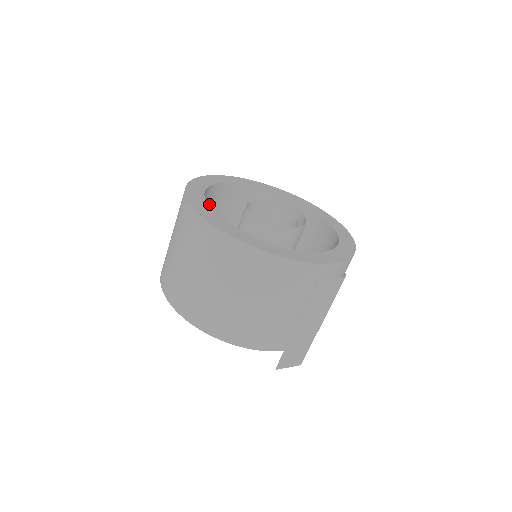
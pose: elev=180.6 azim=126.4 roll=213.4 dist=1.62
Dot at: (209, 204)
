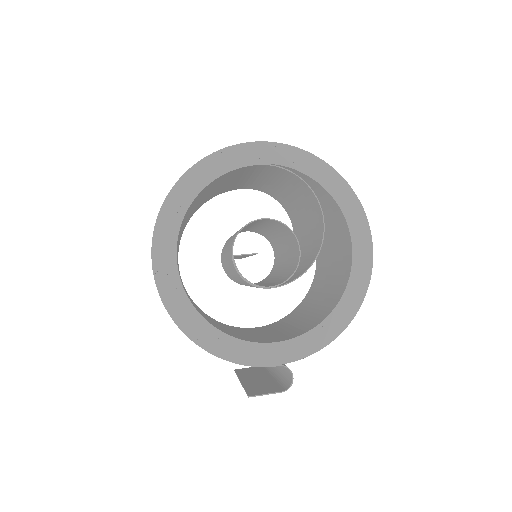
Dot at: (213, 185)
